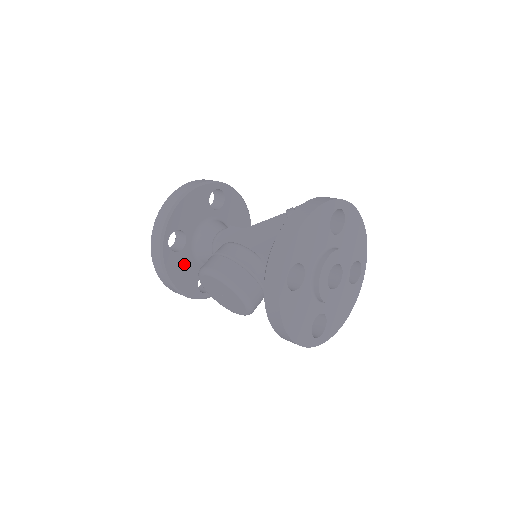
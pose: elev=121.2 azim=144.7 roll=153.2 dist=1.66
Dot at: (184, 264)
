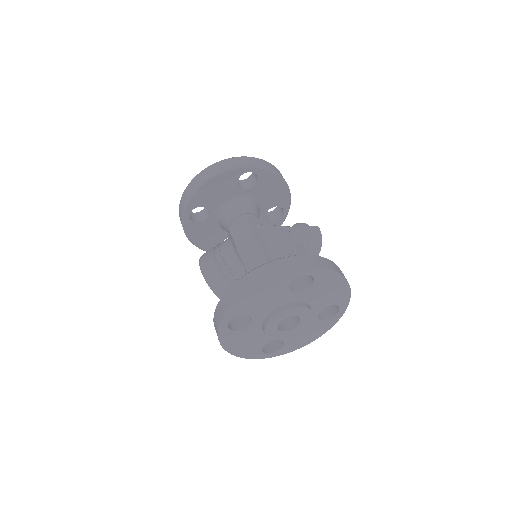
Dot at: (207, 231)
